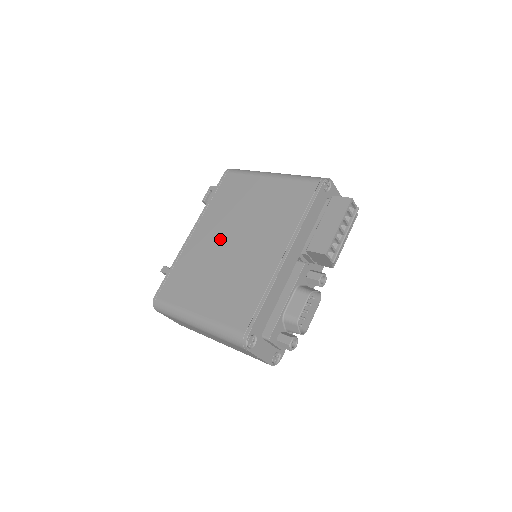
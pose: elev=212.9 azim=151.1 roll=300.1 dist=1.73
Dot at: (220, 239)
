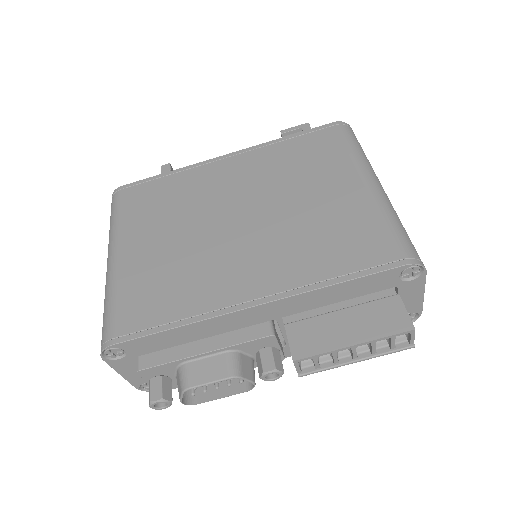
Dot at: (233, 197)
